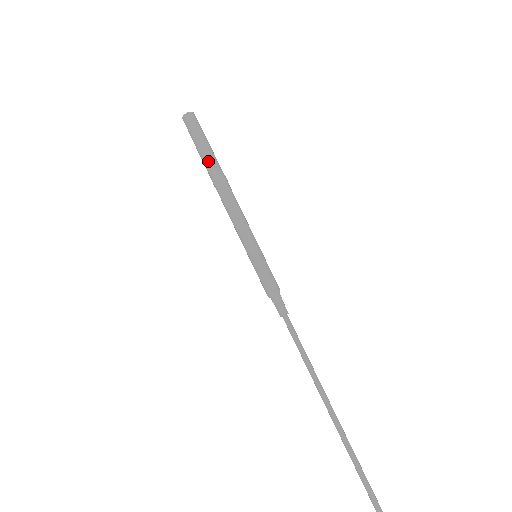
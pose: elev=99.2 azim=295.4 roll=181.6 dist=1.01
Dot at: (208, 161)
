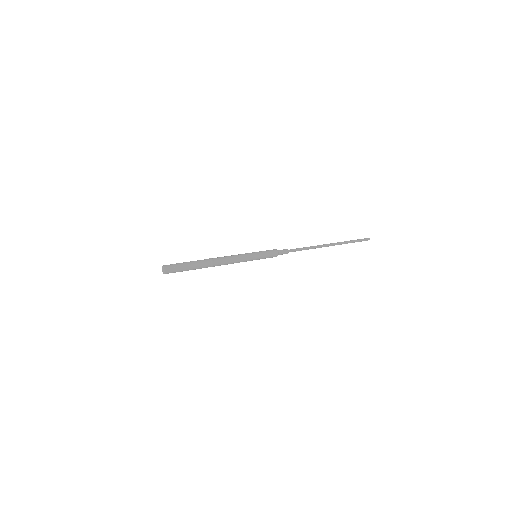
Dot at: occluded
